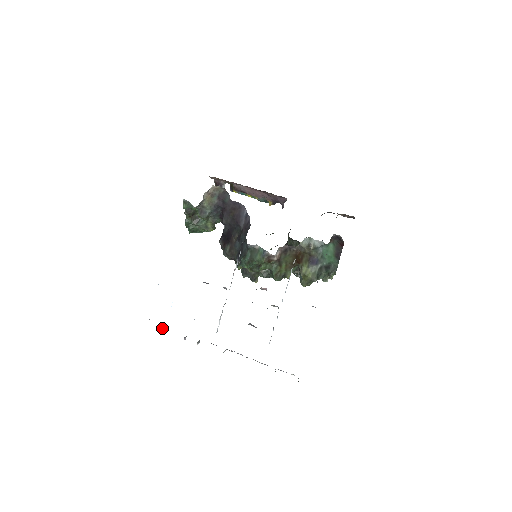
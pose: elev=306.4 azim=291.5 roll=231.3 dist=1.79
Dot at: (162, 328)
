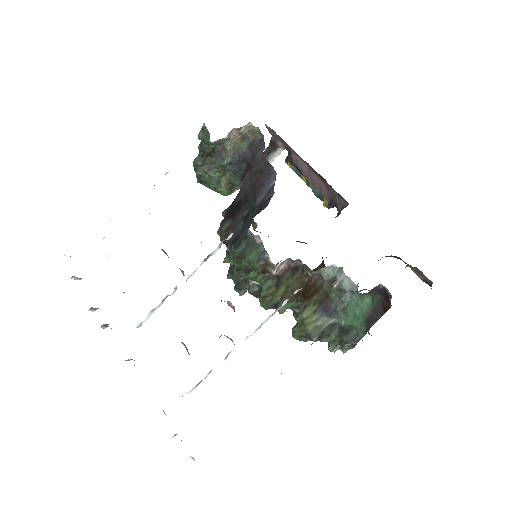
Dot at: (77, 278)
